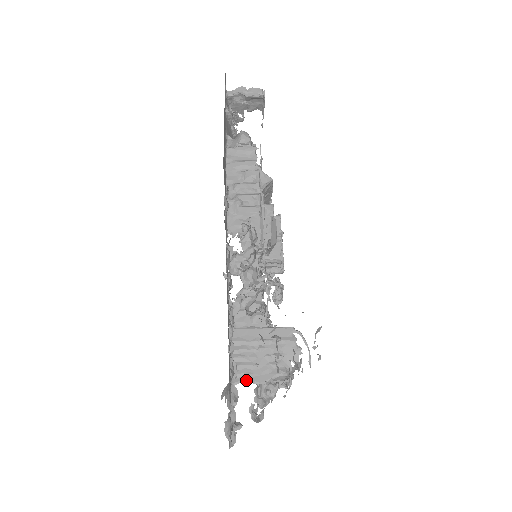
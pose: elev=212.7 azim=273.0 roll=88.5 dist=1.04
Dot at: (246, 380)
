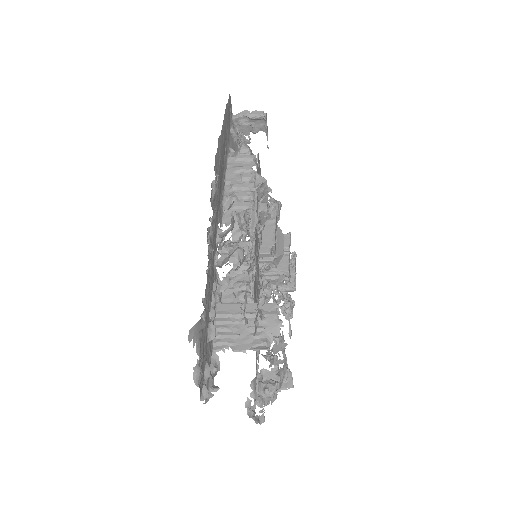
Dot at: (227, 348)
